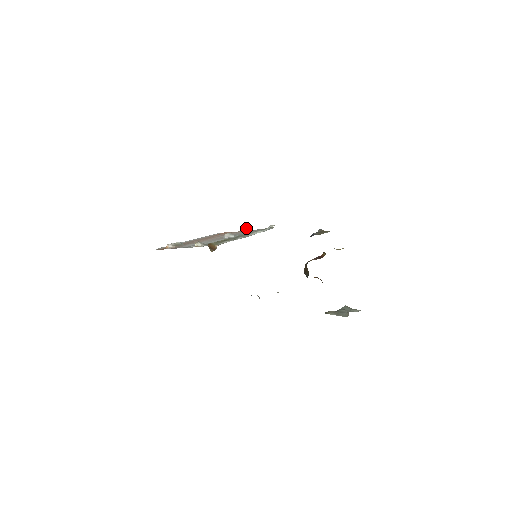
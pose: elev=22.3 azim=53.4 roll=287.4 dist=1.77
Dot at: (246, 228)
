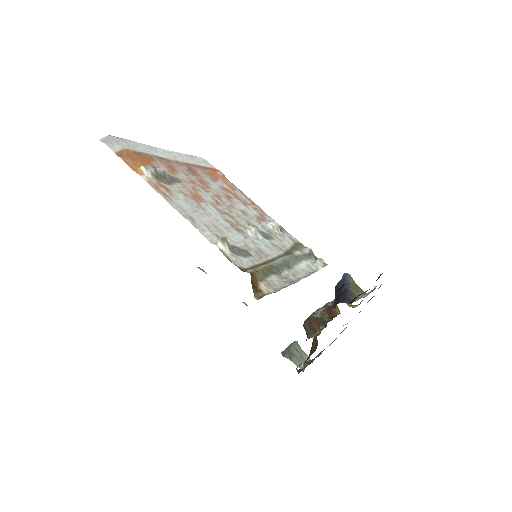
Dot at: (274, 221)
